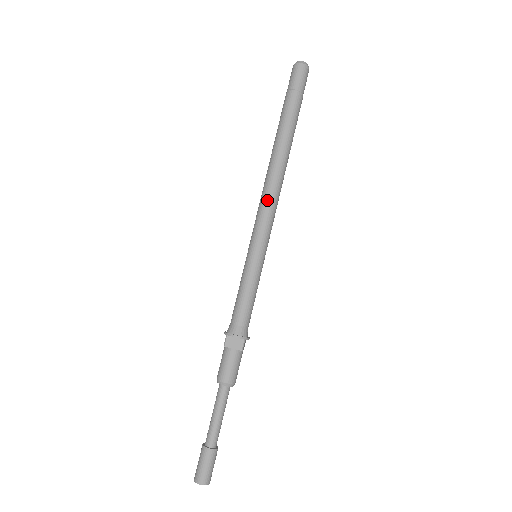
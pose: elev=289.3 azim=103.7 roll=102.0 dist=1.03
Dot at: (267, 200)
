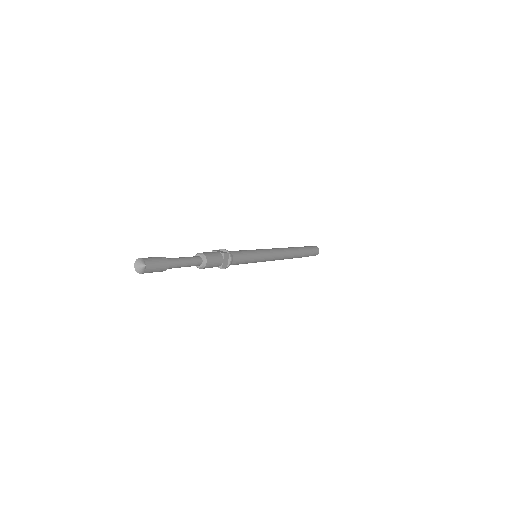
Dot at: (275, 248)
